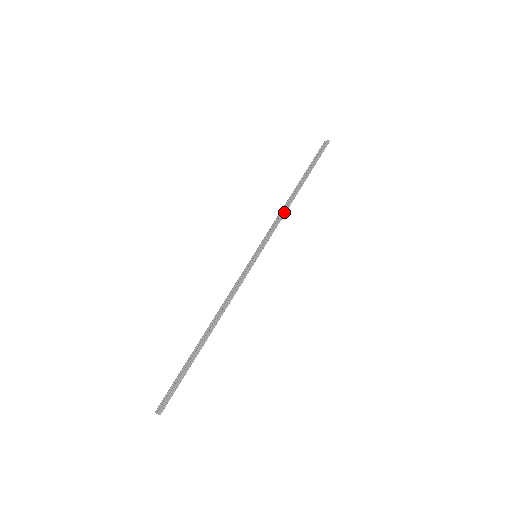
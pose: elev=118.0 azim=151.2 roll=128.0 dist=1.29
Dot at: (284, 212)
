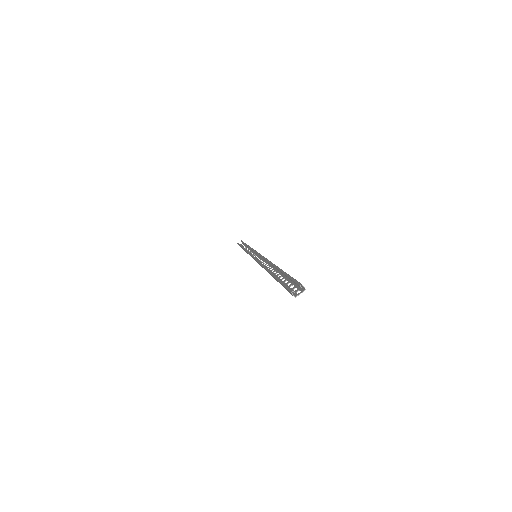
Dot at: occluded
